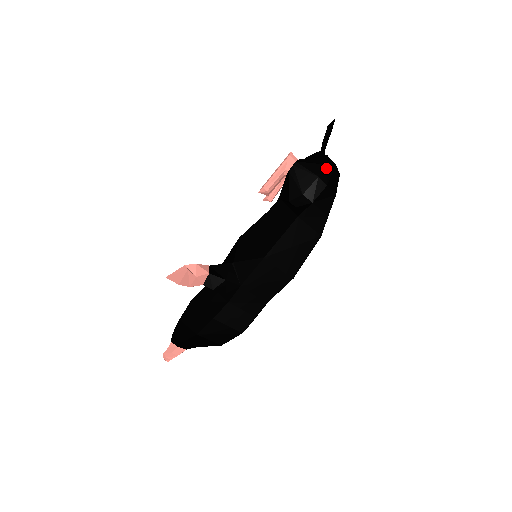
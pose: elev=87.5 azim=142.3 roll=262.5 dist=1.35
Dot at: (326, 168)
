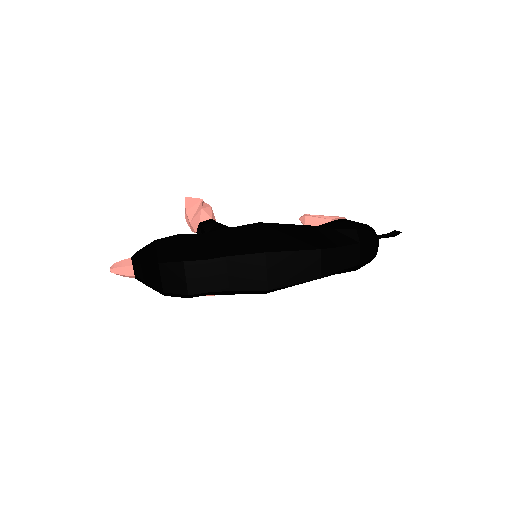
Dot at: (365, 225)
